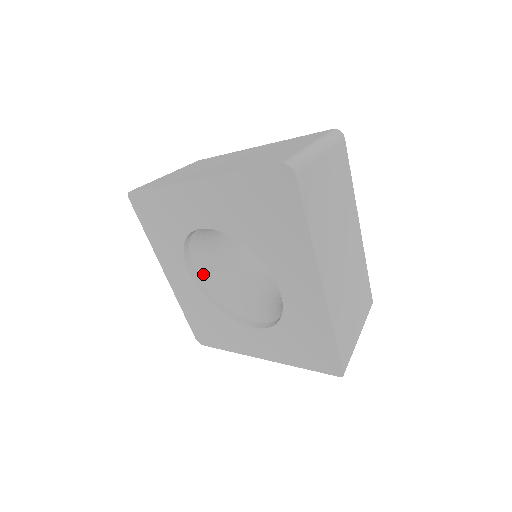
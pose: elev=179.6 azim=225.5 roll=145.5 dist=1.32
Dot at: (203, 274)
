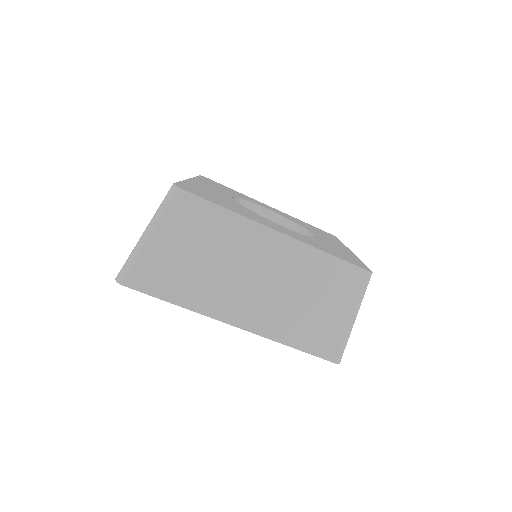
Dot at: occluded
